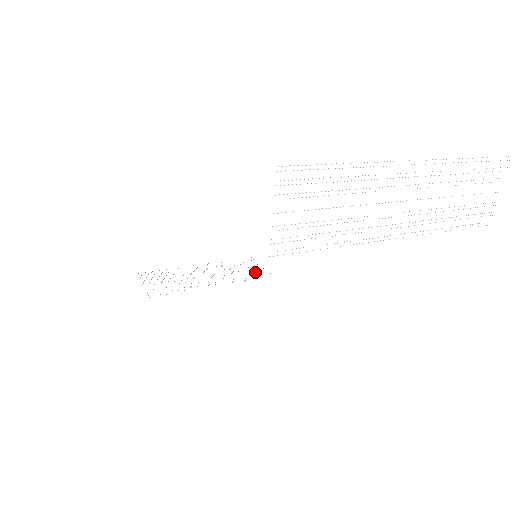
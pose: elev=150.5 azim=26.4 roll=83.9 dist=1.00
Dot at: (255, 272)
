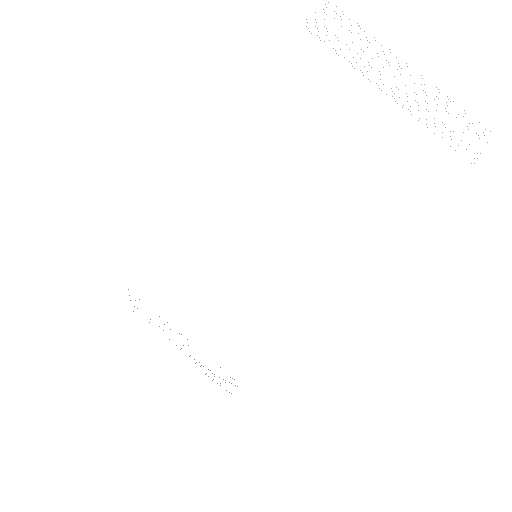
Dot at: occluded
